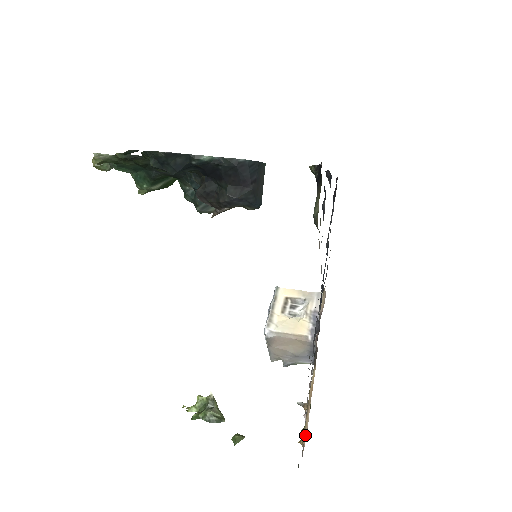
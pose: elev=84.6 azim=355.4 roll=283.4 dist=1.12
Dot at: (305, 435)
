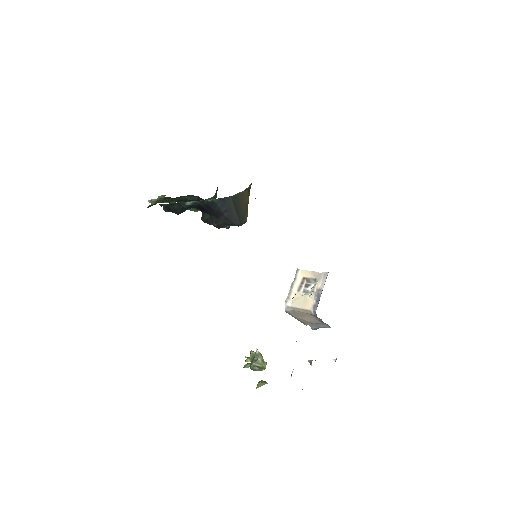
Dot at: occluded
